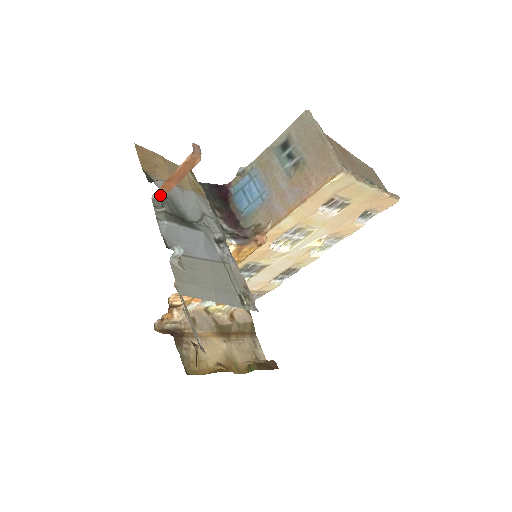
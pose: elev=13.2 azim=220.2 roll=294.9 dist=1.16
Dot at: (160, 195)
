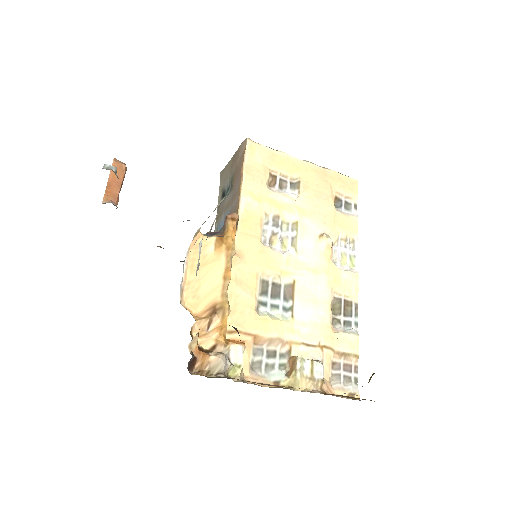
Dot at: (109, 202)
